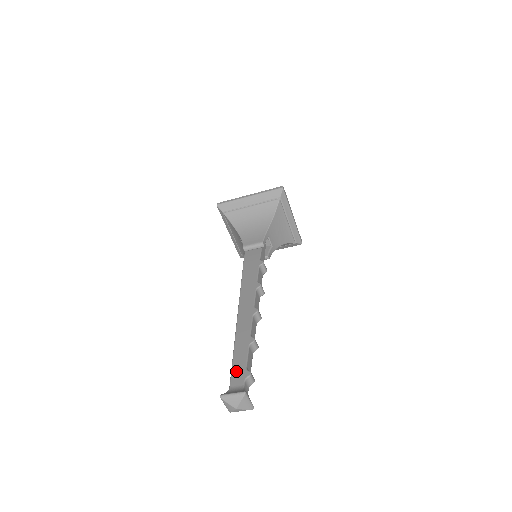
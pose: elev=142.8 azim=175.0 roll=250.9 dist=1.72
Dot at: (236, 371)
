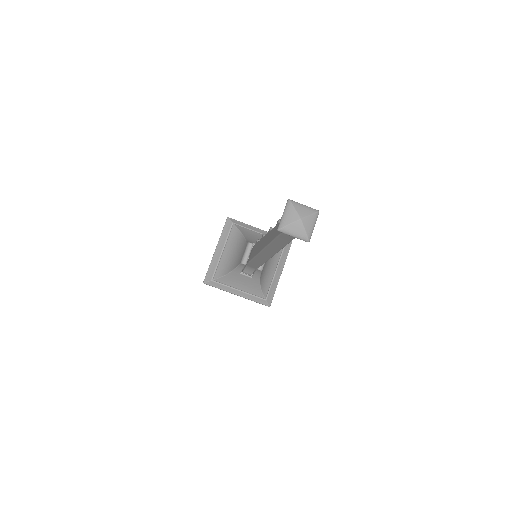
Dot at: occluded
